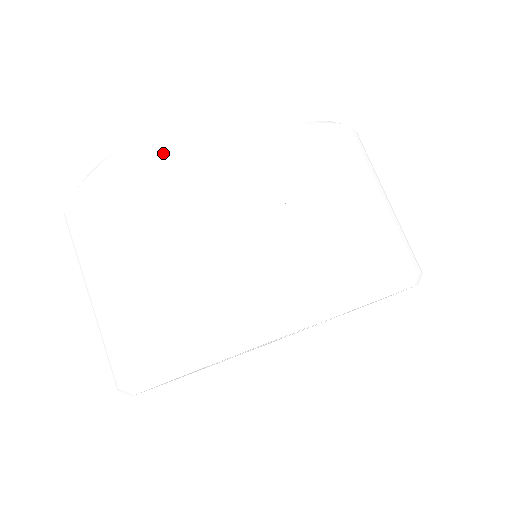
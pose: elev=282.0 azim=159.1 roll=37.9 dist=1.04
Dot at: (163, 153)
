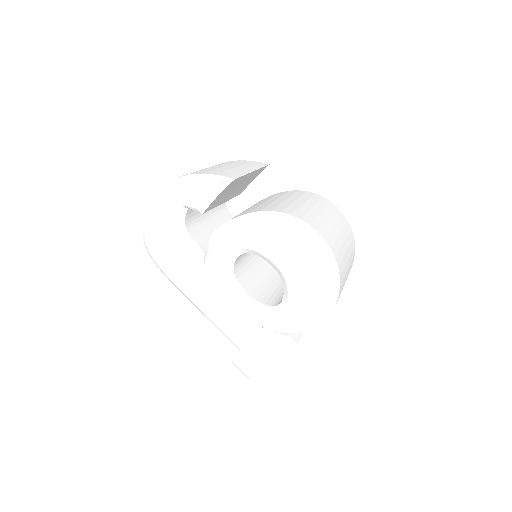
Dot at: occluded
